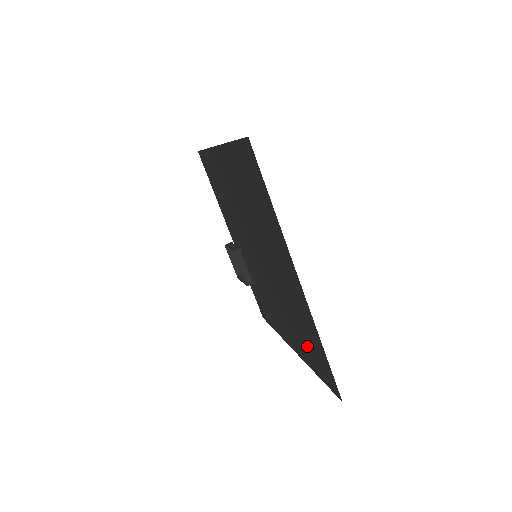
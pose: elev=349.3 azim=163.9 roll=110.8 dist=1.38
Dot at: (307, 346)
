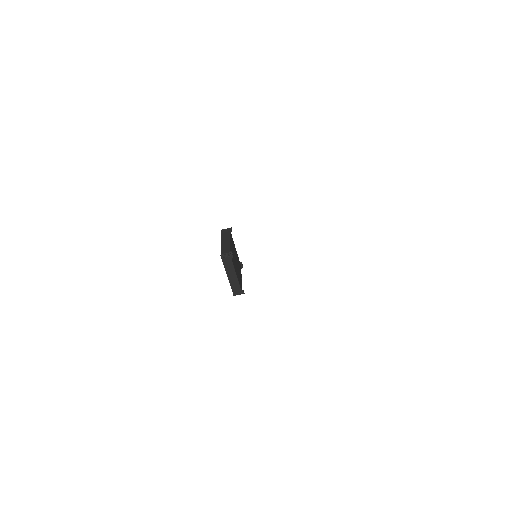
Dot at: occluded
